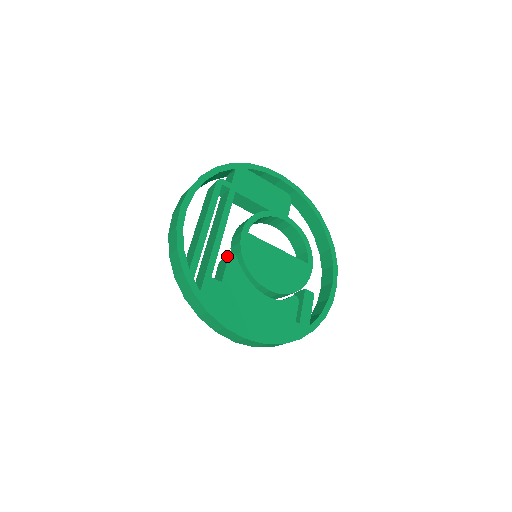
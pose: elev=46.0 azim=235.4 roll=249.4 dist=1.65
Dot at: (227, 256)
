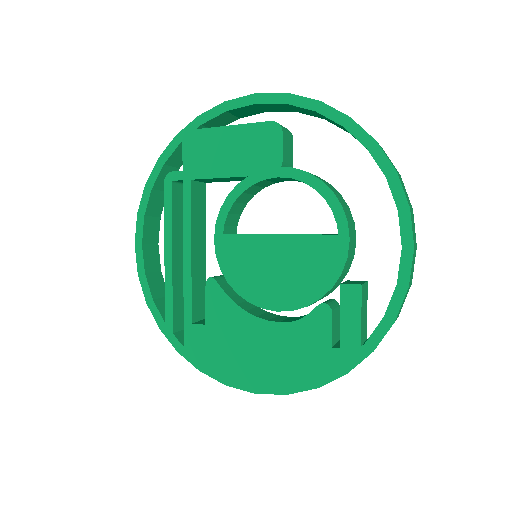
Dot at: (208, 282)
